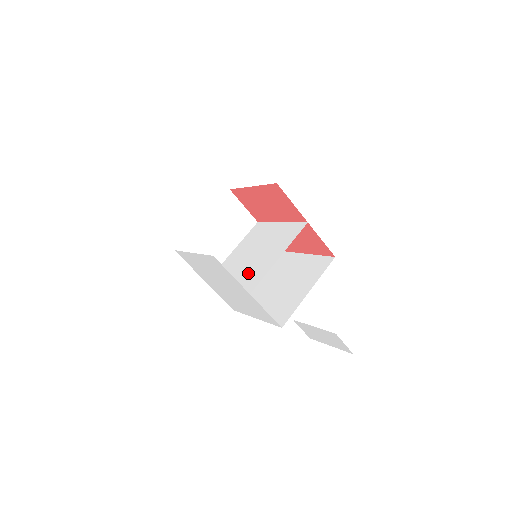
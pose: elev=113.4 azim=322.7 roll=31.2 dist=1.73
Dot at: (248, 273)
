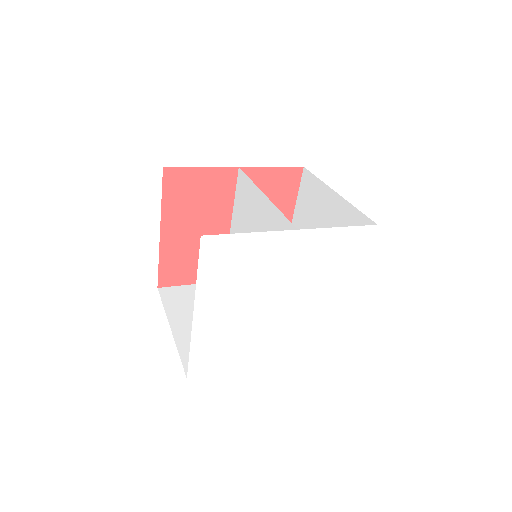
Dot at: occluded
